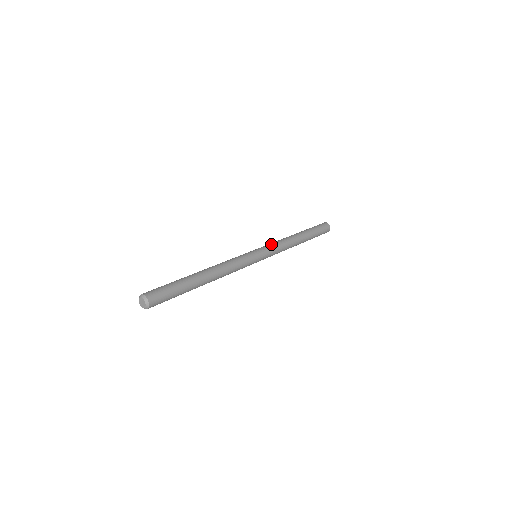
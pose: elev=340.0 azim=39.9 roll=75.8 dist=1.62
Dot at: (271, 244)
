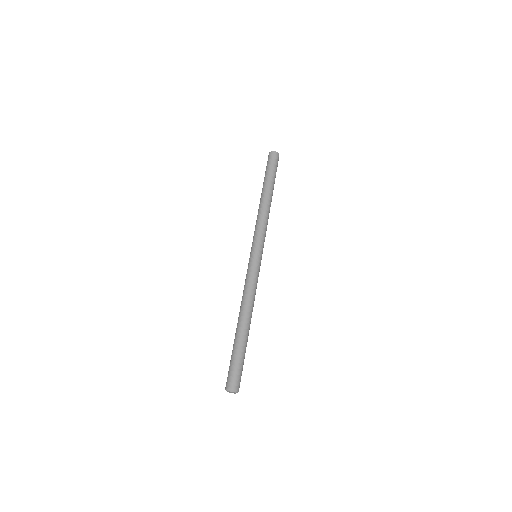
Dot at: (255, 233)
